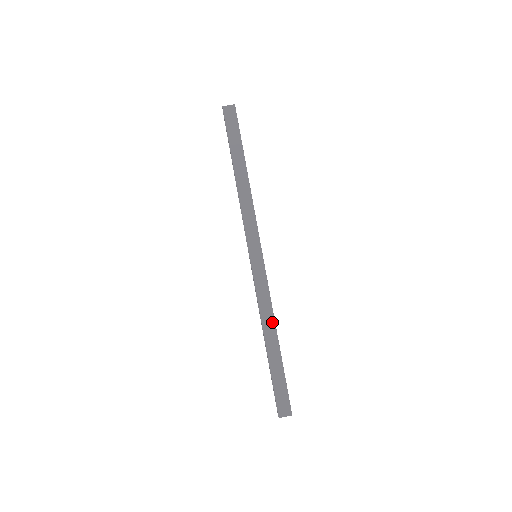
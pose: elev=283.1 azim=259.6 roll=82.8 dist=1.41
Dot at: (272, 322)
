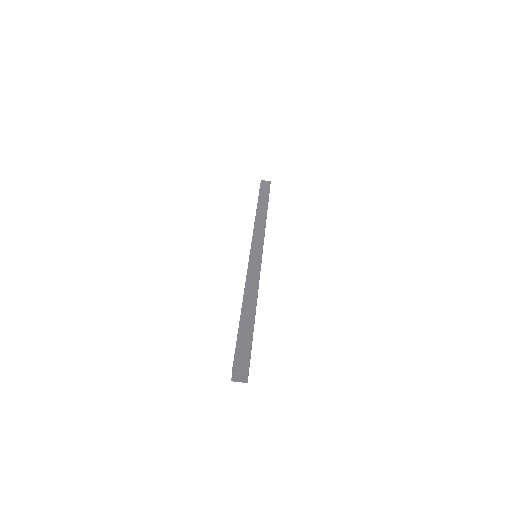
Dot at: (254, 295)
